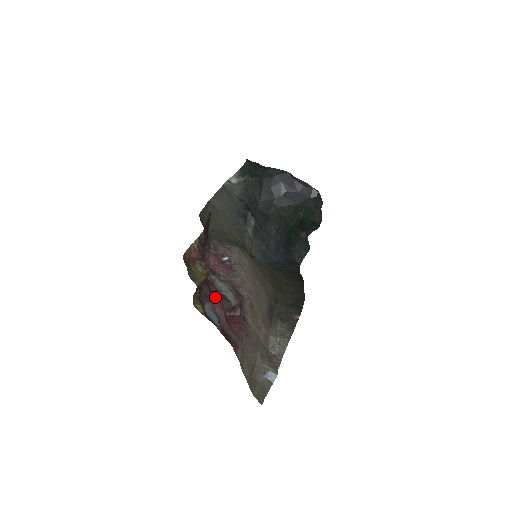
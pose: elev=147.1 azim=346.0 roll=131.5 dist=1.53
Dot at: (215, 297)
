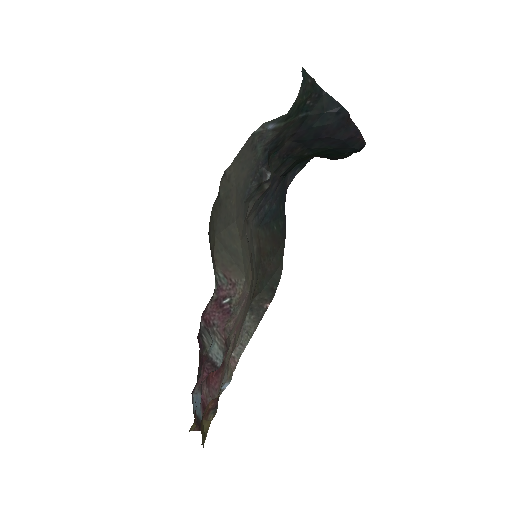
Dot at: (204, 368)
